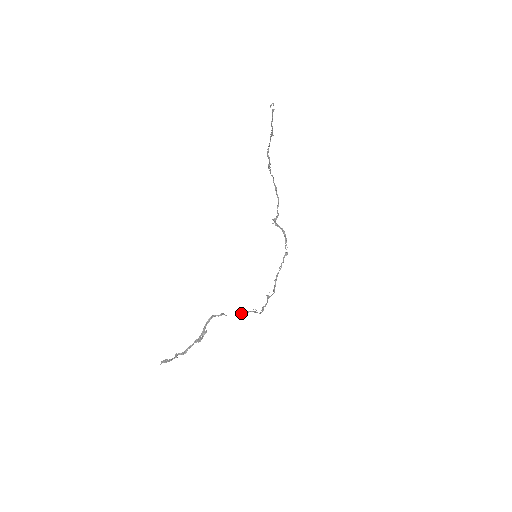
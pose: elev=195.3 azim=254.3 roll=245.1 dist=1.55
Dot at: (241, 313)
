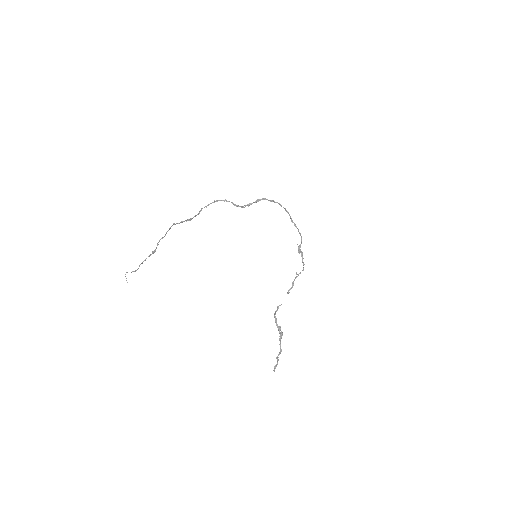
Dot at: (290, 289)
